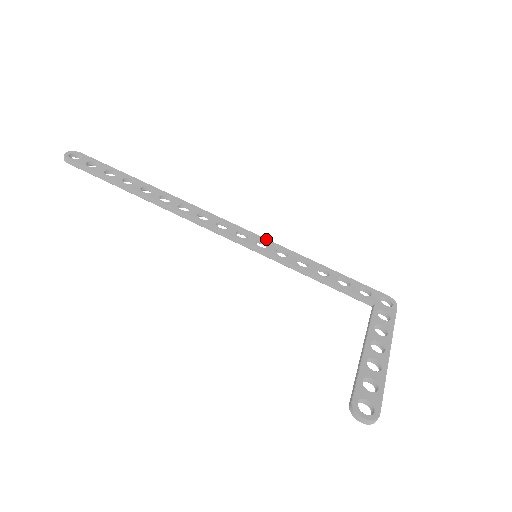
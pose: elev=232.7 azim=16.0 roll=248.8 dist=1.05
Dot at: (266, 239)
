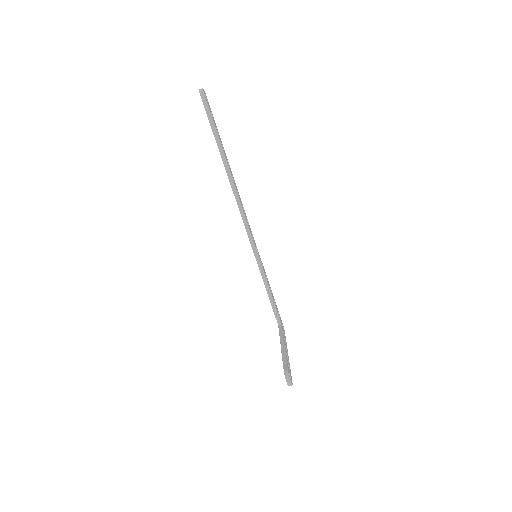
Dot at: occluded
